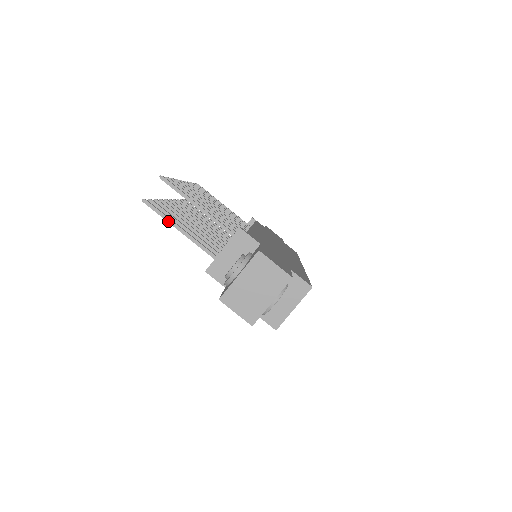
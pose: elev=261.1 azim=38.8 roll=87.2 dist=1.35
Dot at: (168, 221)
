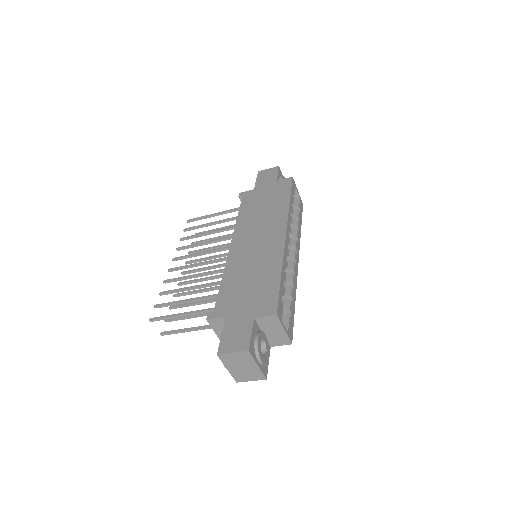
Dot at: (182, 332)
